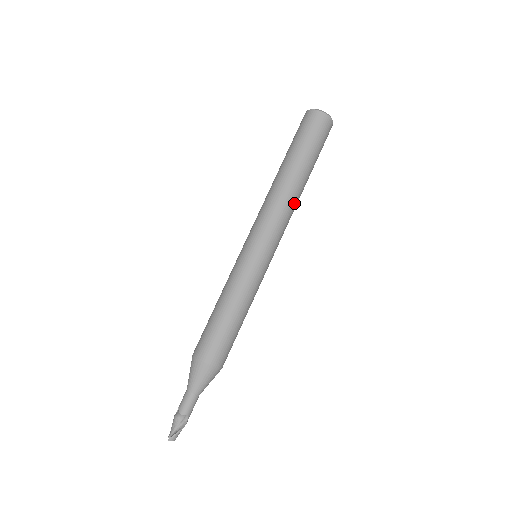
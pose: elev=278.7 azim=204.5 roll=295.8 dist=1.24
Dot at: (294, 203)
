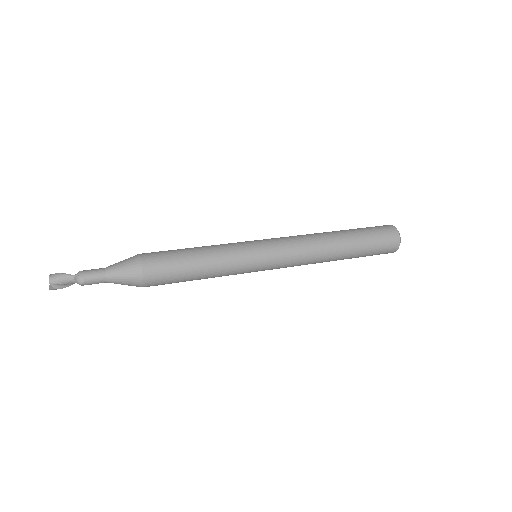
Dot at: (316, 238)
